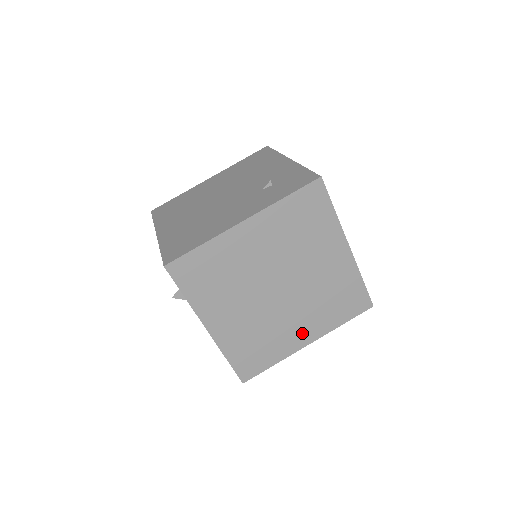
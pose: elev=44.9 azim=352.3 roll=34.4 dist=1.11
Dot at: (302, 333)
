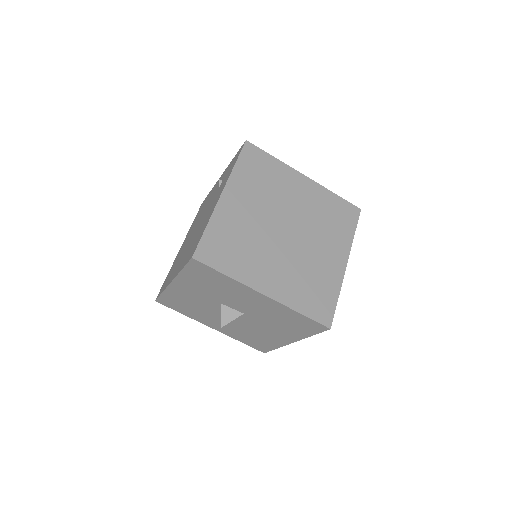
Dot at: (334, 258)
